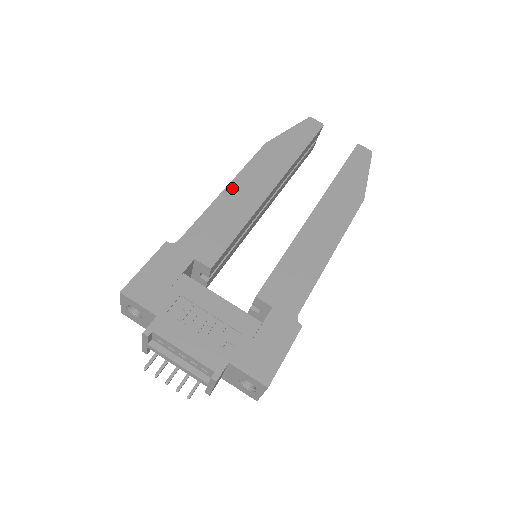
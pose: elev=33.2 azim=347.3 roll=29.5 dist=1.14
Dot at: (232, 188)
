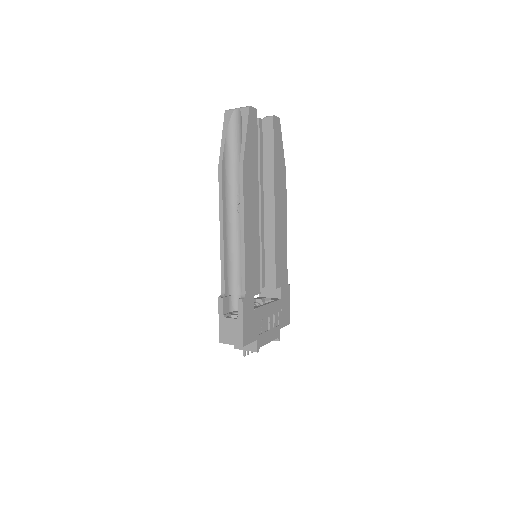
Dot at: (246, 228)
